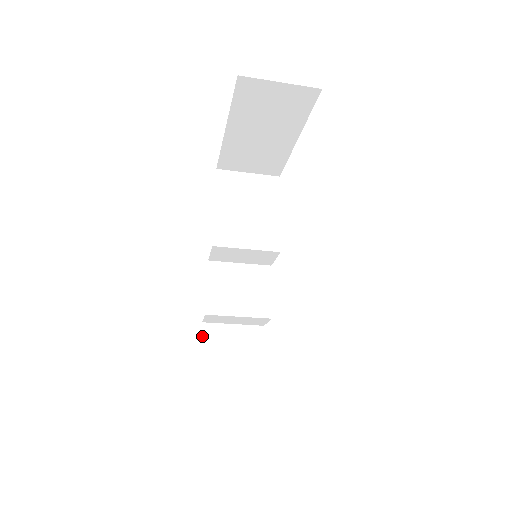
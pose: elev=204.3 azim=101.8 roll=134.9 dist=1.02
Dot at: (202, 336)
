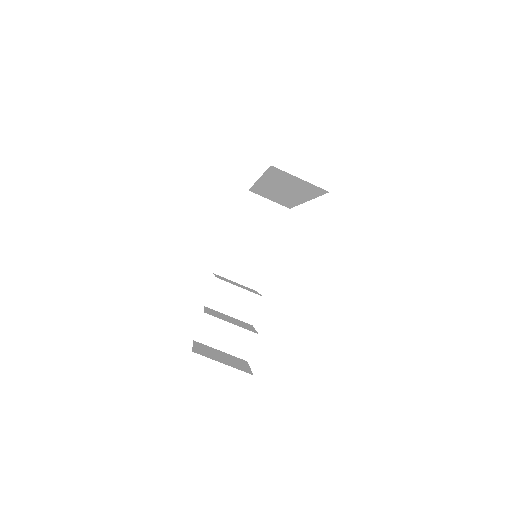
Dot at: (193, 343)
